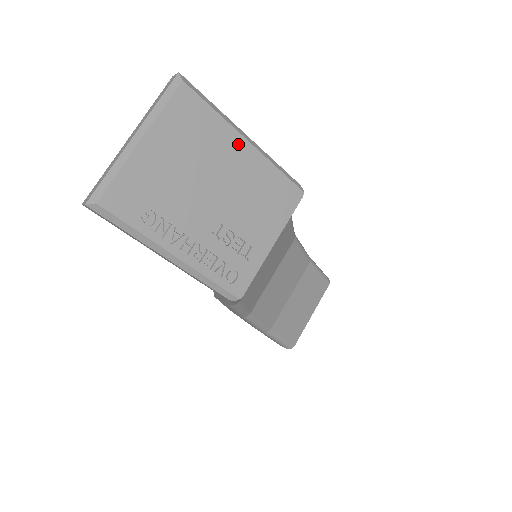
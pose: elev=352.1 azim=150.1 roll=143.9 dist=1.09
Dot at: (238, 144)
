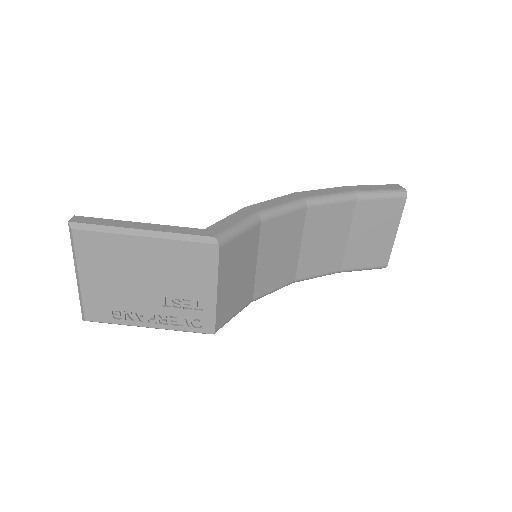
Dot at: (138, 243)
